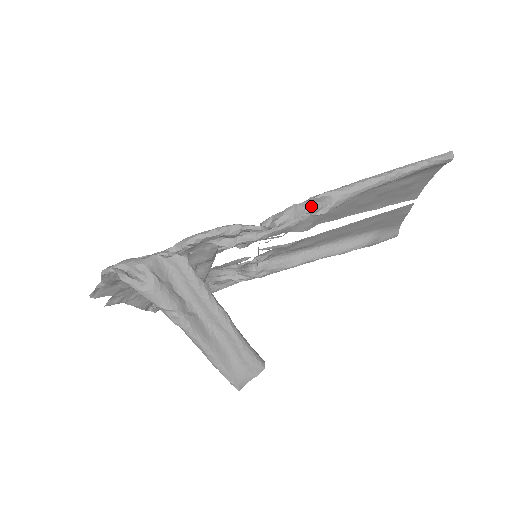
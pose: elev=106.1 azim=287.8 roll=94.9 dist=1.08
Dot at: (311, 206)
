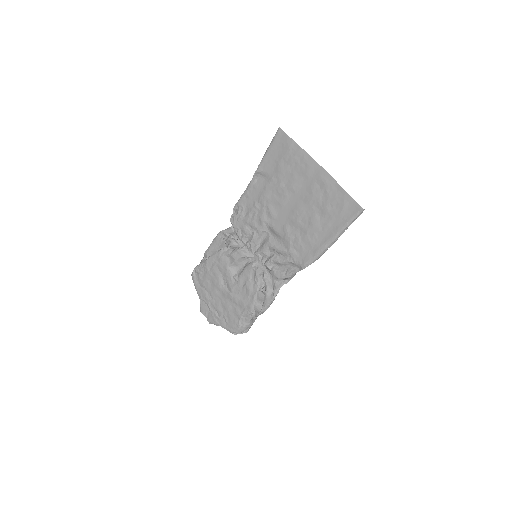
Dot at: (301, 265)
